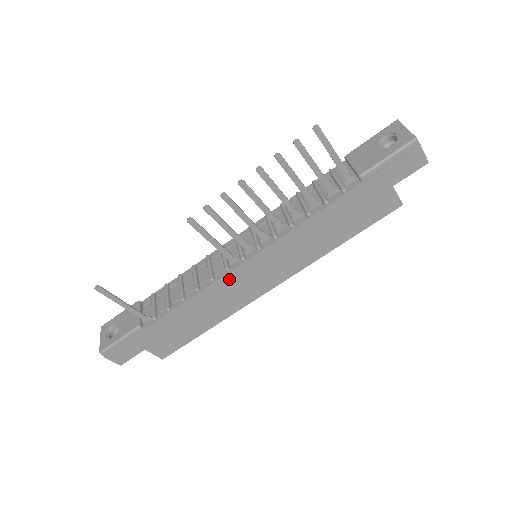
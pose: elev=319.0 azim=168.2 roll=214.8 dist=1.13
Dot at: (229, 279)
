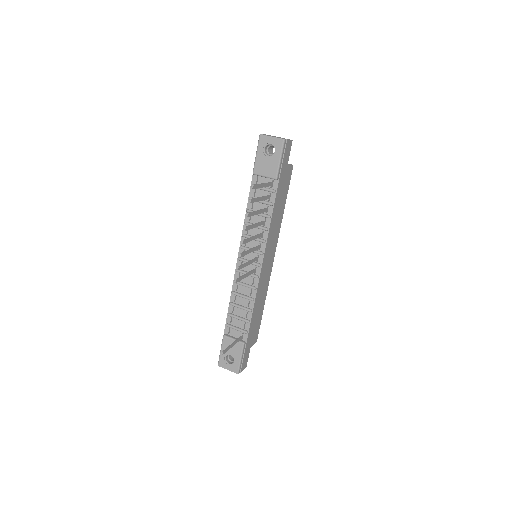
Dot at: (261, 279)
